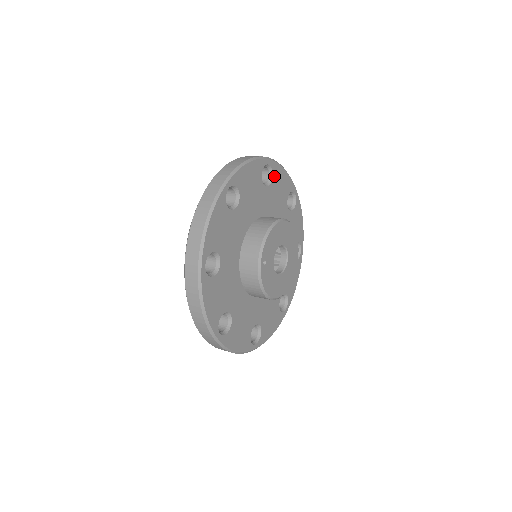
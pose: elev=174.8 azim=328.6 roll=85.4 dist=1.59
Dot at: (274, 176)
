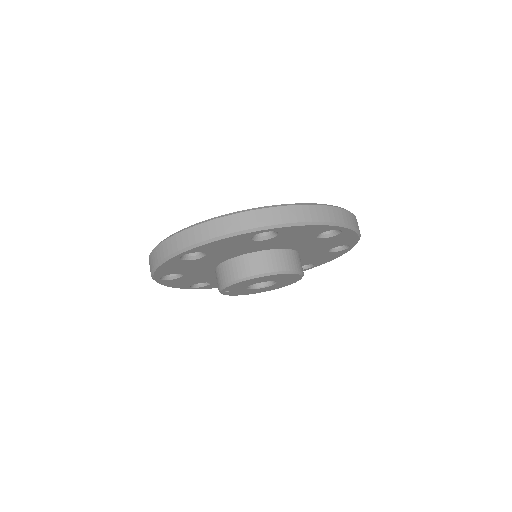
Dot at: (283, 233)
